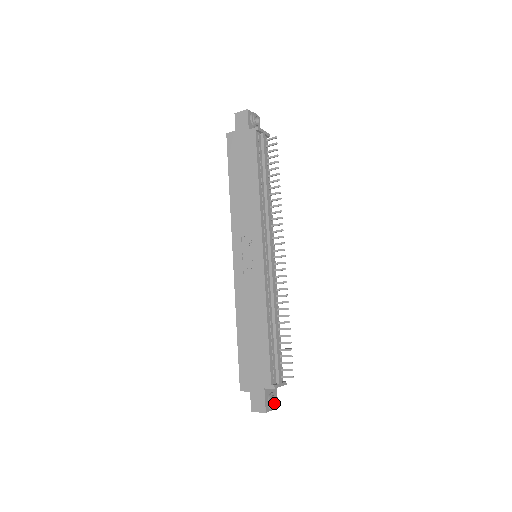
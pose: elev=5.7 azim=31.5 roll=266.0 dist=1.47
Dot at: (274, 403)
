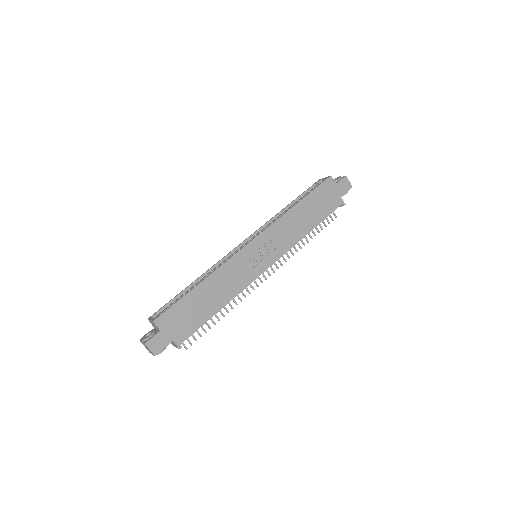
Dot at: occluded
